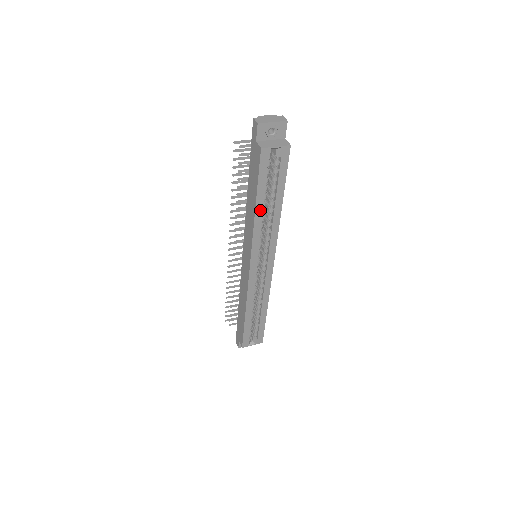
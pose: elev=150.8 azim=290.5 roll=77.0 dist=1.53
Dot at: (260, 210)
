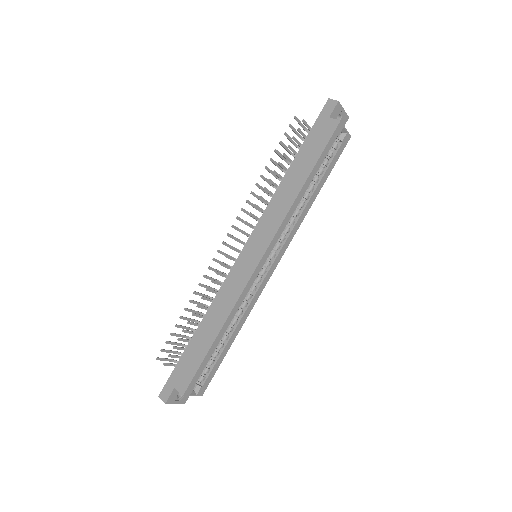
Dot at: (305, 189)
